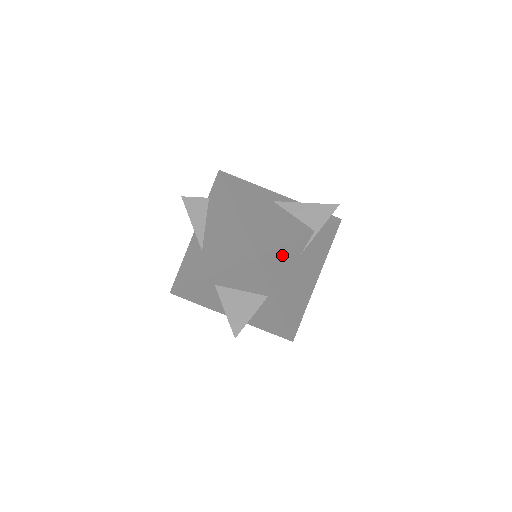
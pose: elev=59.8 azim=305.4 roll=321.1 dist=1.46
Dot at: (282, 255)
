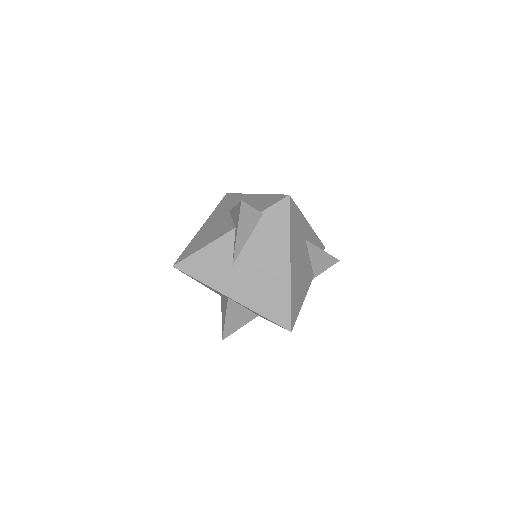
Dot at: occluded
